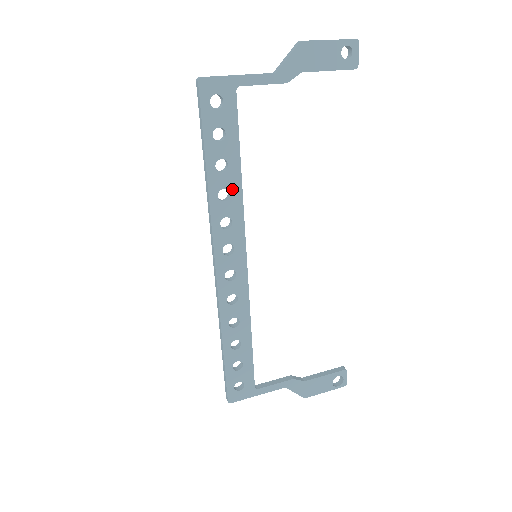
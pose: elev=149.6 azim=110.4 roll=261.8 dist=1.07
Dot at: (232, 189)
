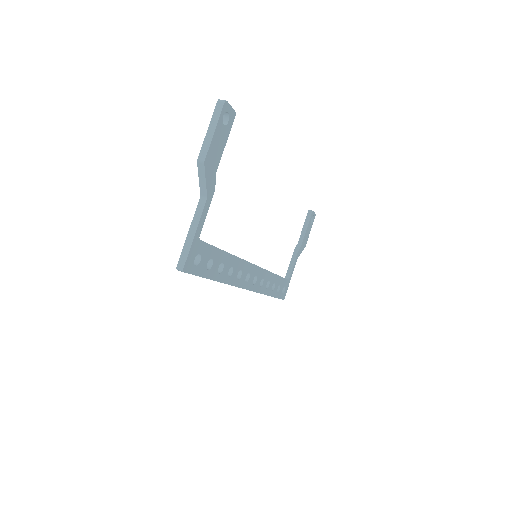
Dot at: (231, 264)
